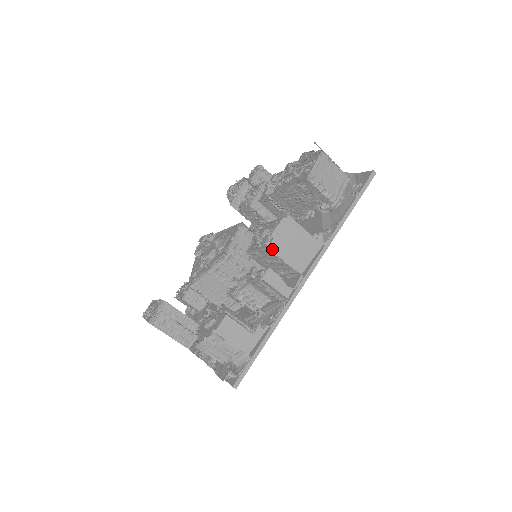
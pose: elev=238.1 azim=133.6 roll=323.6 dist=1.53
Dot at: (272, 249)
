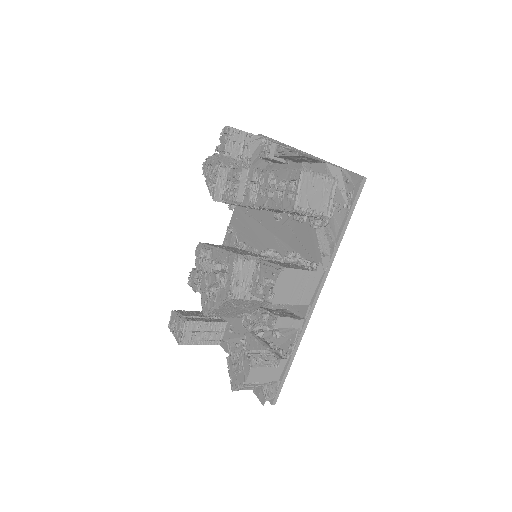
Dot at: (276, 302)
